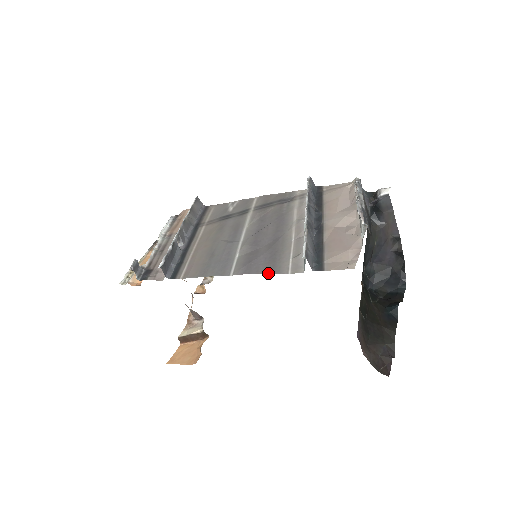
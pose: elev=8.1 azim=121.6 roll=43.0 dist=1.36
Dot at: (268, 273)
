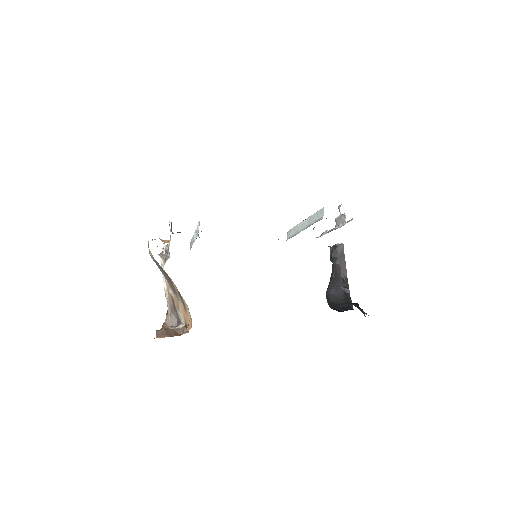
Dot at: occluded
